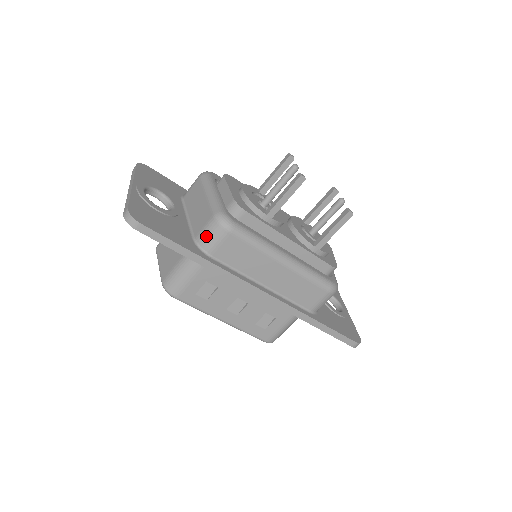
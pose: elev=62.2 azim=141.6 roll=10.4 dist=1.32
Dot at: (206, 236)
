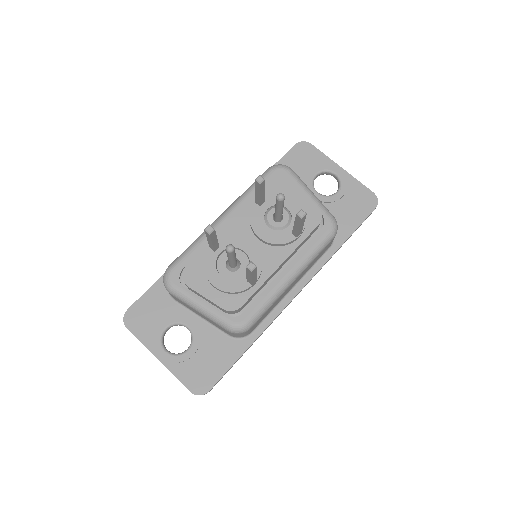
Dot at: (238, 336)
